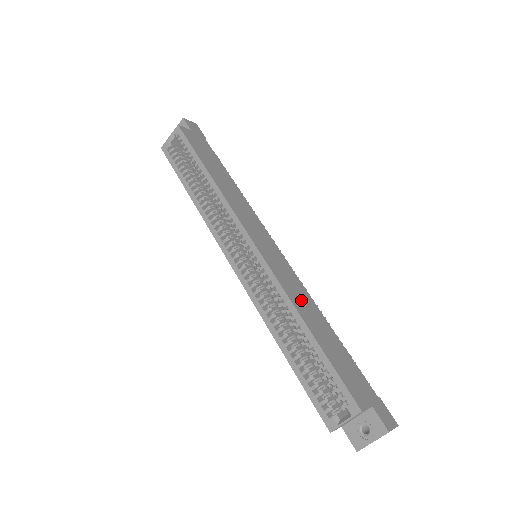
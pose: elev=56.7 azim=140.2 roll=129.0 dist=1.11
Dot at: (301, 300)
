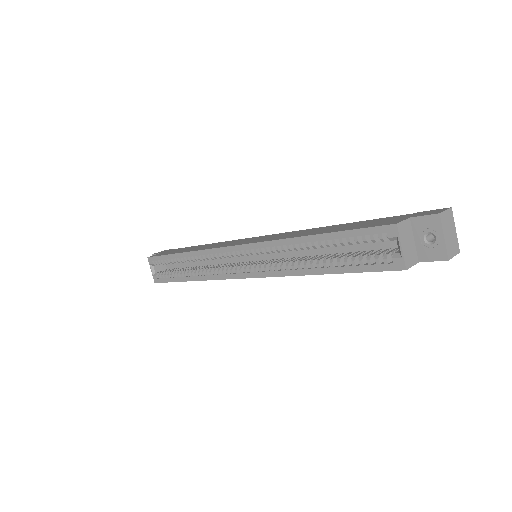
Dot at: (299, 234)
